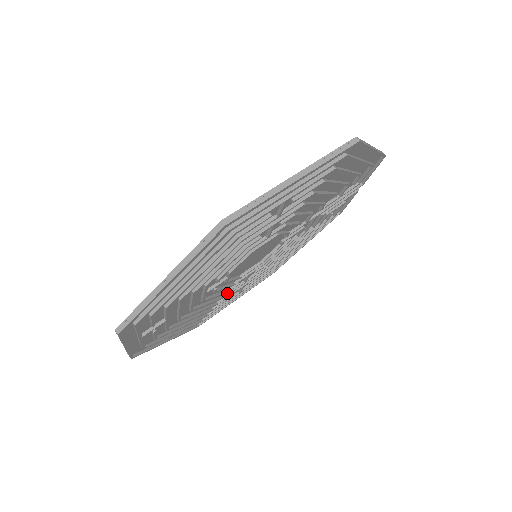
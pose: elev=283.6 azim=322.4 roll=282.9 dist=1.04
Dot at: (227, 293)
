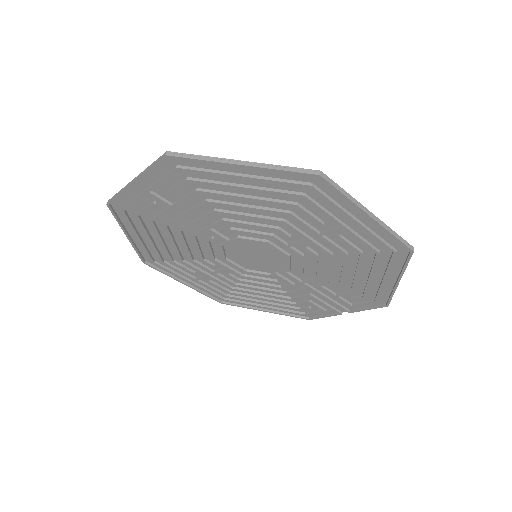
Dot at: (198, 262)
